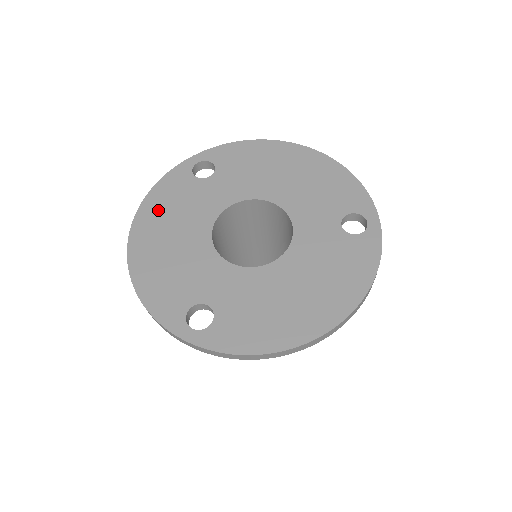
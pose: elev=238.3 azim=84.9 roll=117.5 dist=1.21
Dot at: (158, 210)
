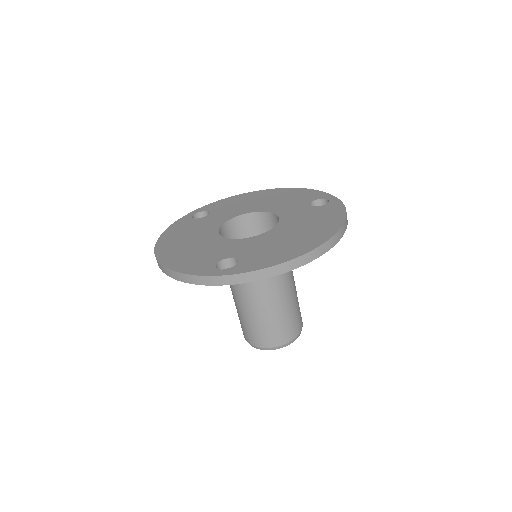
Dot at: (173, 237)
